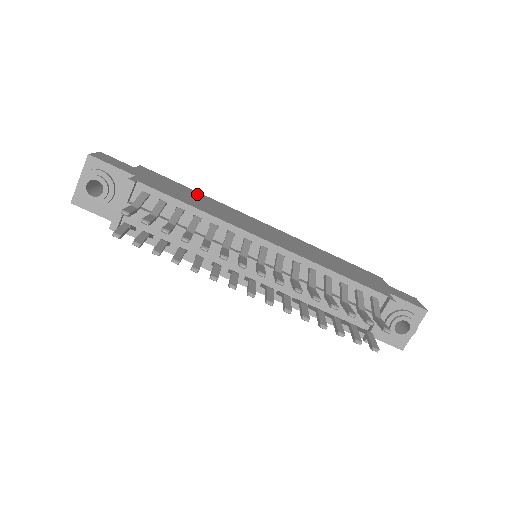
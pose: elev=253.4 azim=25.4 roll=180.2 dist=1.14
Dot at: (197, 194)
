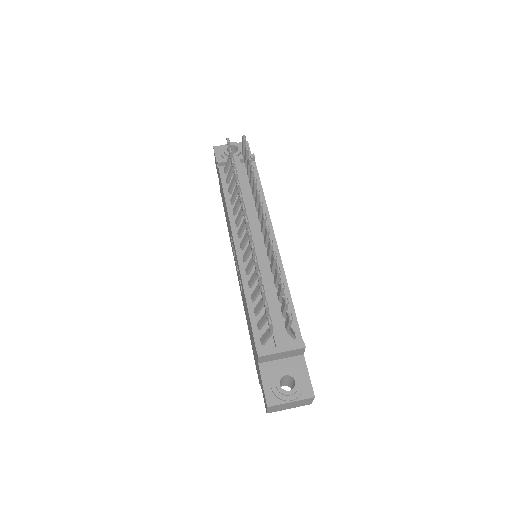
Dot at: occluded
